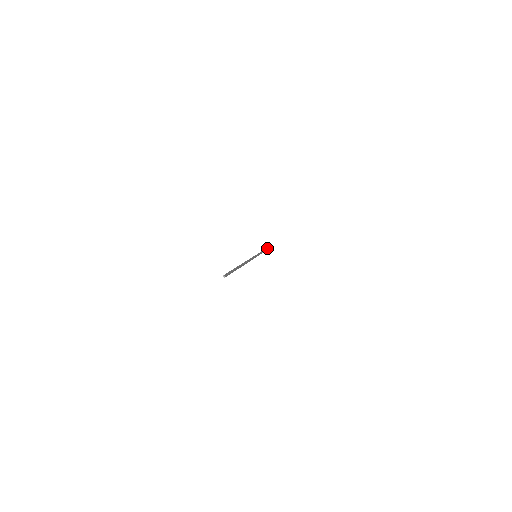
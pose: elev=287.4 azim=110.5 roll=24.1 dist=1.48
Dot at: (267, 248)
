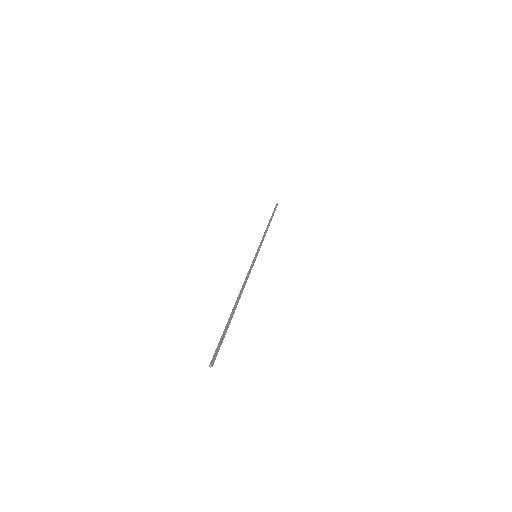
Dot at: (270, 220)
